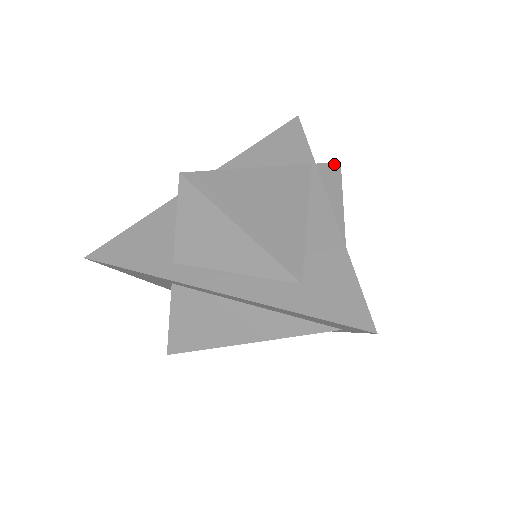
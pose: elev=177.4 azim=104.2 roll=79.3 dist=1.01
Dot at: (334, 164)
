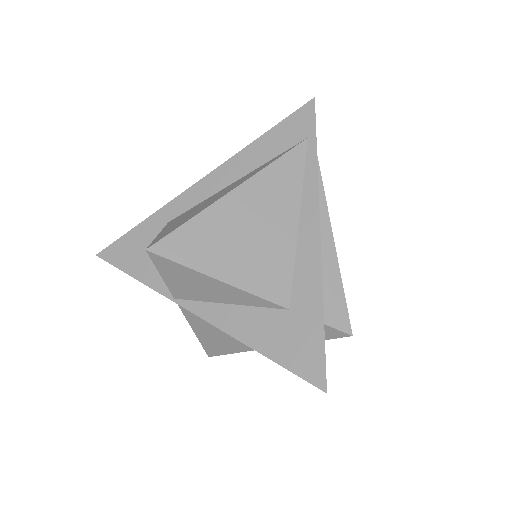
Dot at: occluded
